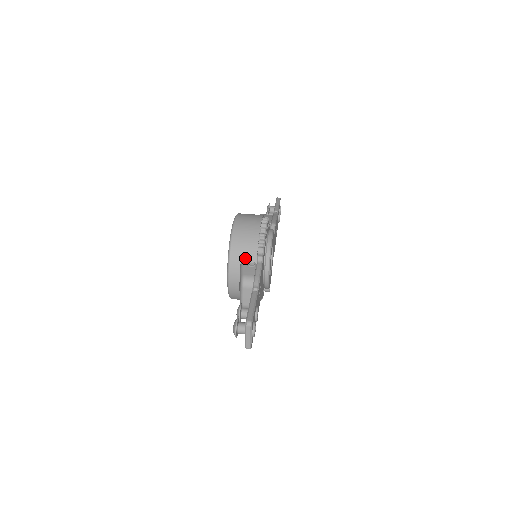
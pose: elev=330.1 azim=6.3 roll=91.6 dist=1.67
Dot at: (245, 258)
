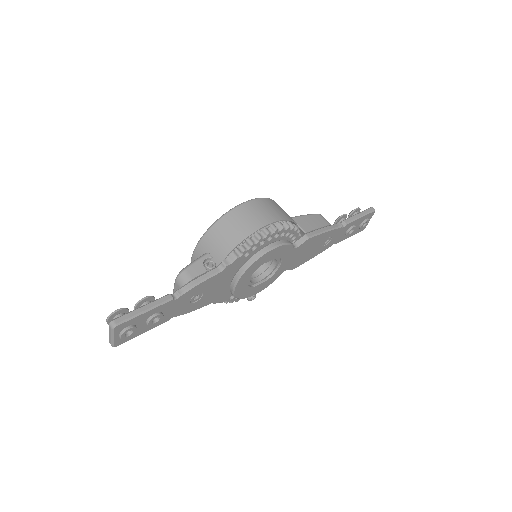
Dot at: (213, 252)
